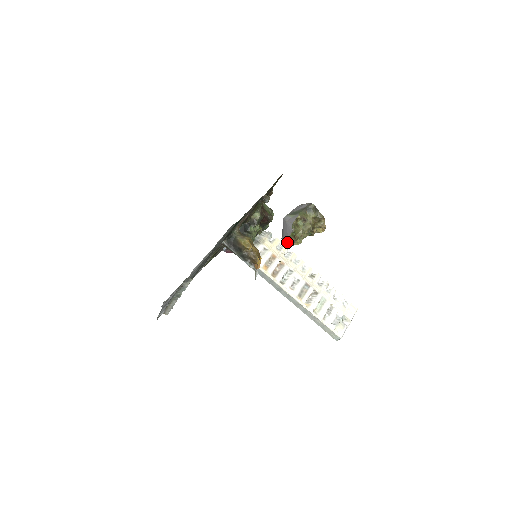
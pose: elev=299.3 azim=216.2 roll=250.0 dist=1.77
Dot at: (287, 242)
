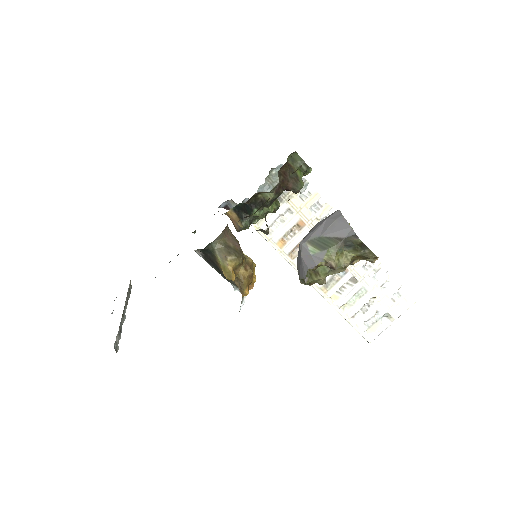
Dot at: occluded
